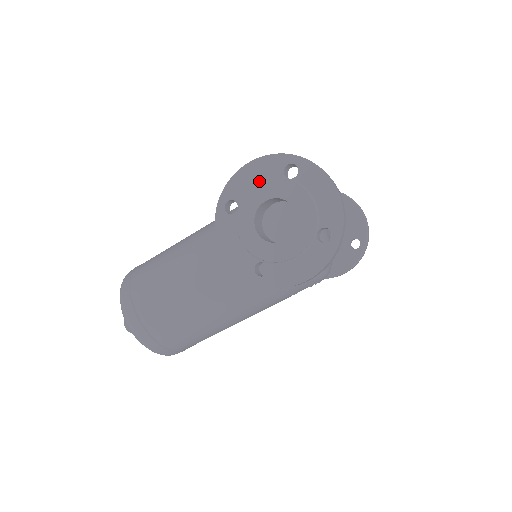
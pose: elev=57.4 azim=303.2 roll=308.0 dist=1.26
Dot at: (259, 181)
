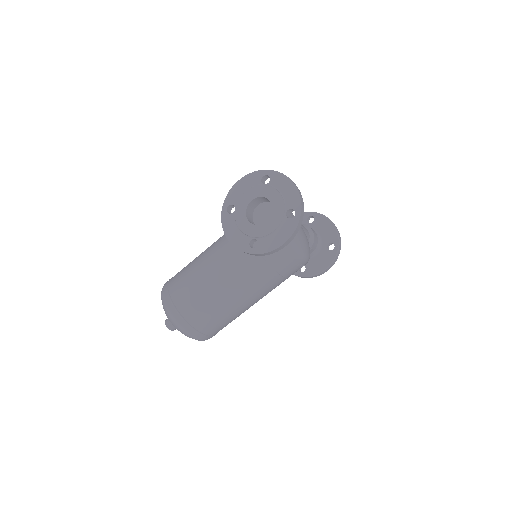
Dot at: (247, 190)
